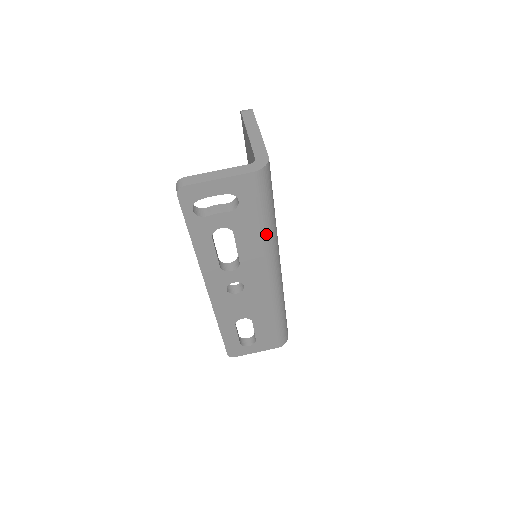
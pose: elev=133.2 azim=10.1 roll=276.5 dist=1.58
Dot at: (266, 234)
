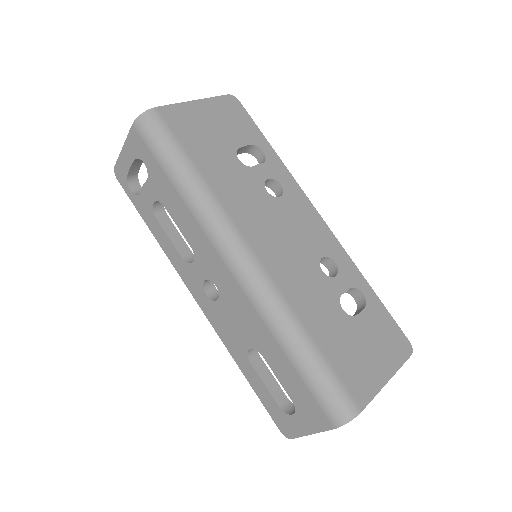
Dot at: (185, 196)
